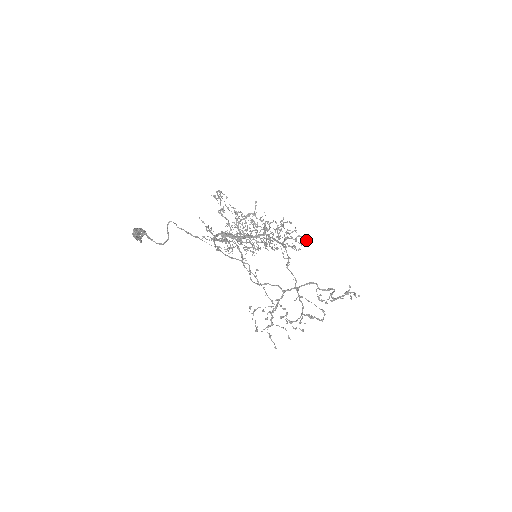
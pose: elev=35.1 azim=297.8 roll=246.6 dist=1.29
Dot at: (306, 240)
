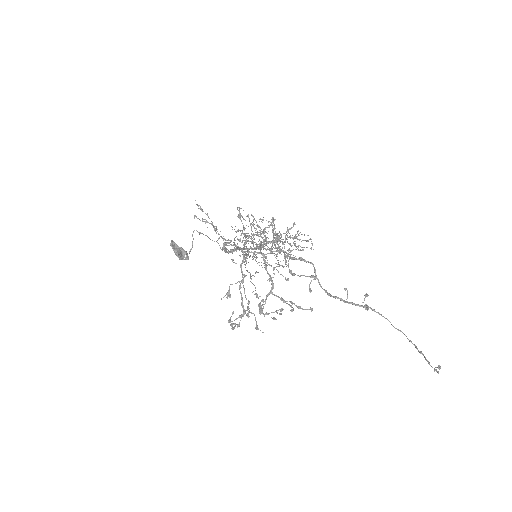
Dot at: (311, 241)
